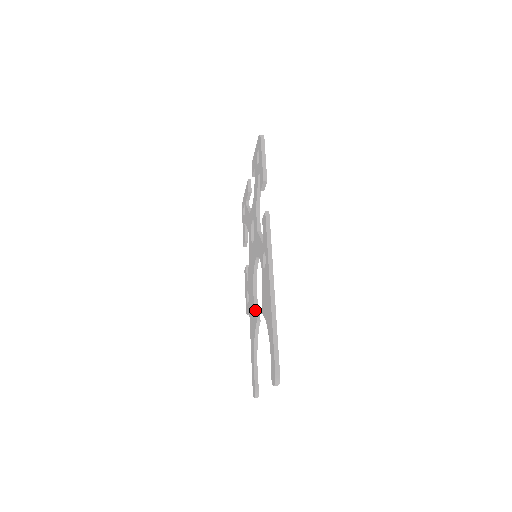
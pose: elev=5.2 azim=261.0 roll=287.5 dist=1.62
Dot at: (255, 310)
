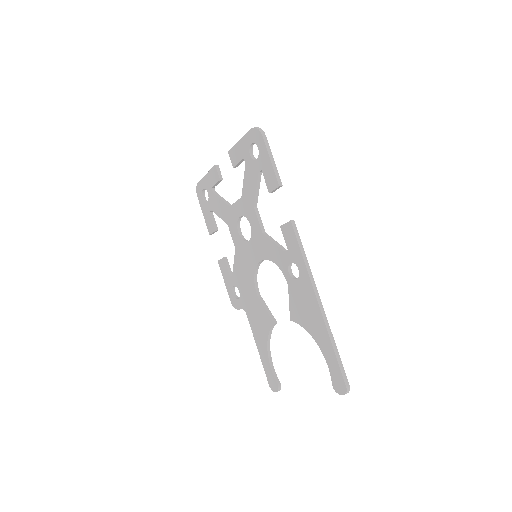
Dot at: (267, 312)
